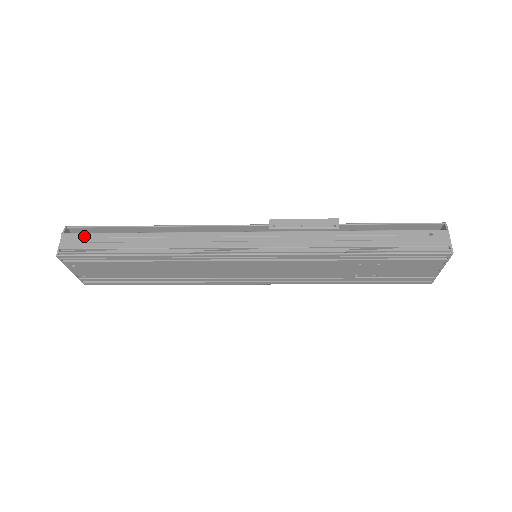
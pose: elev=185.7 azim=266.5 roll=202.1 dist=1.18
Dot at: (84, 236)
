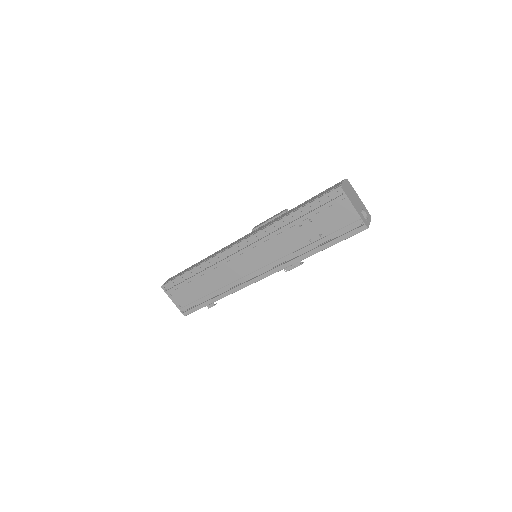
Dot at: (175, 275)
